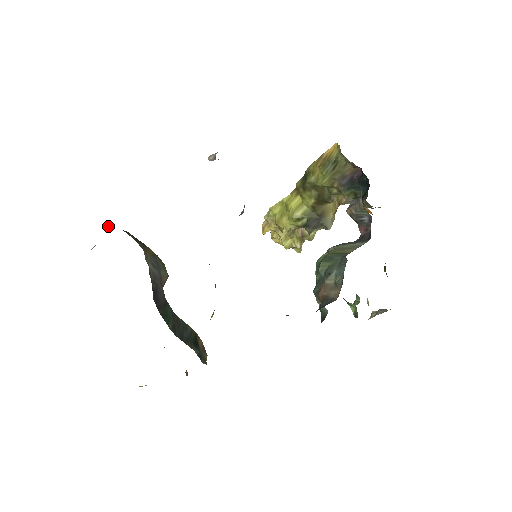
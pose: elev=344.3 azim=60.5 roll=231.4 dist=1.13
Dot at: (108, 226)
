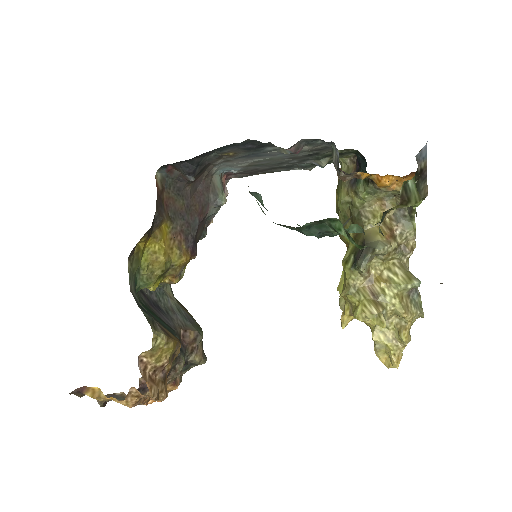
Dot at: occluded
